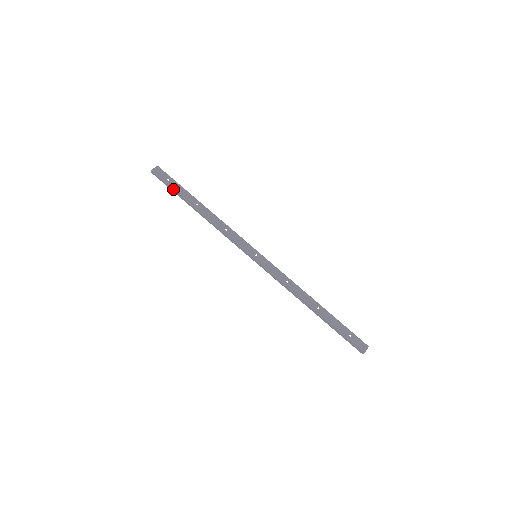
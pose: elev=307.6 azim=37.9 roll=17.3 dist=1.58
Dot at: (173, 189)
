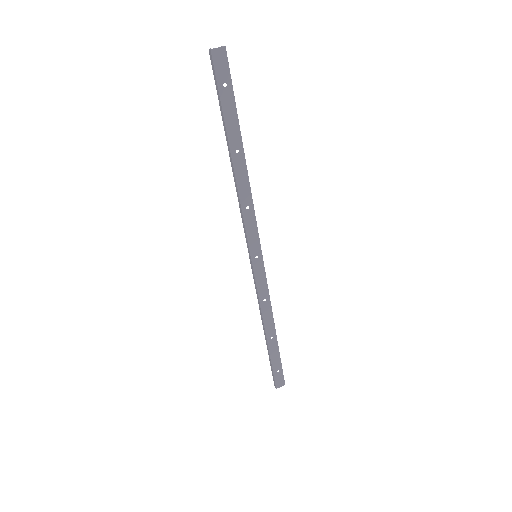
Dot at: (221, 106)
